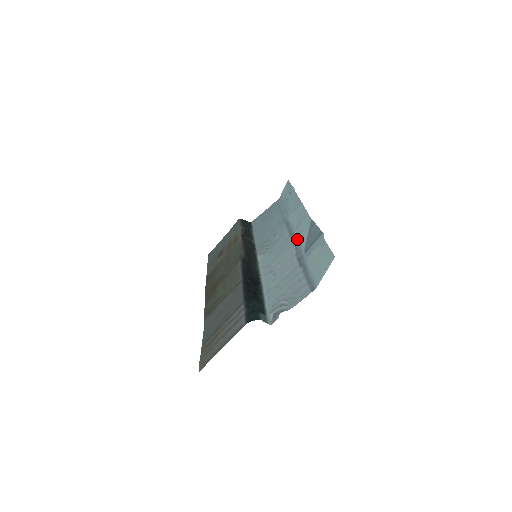
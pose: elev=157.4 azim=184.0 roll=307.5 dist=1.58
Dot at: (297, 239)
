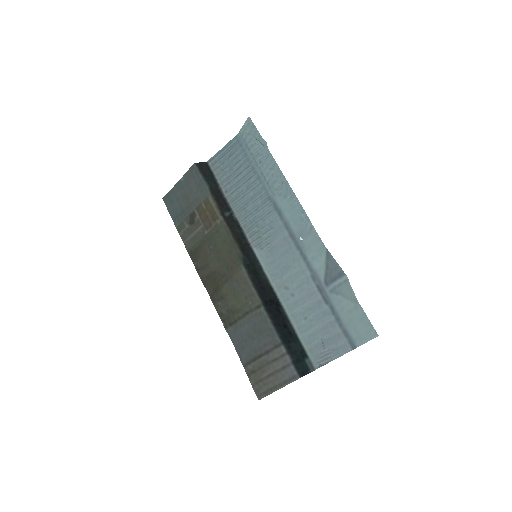
Dot at: (306, 254)
